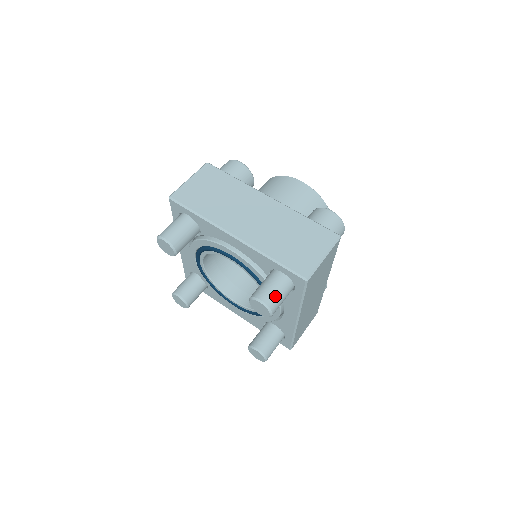
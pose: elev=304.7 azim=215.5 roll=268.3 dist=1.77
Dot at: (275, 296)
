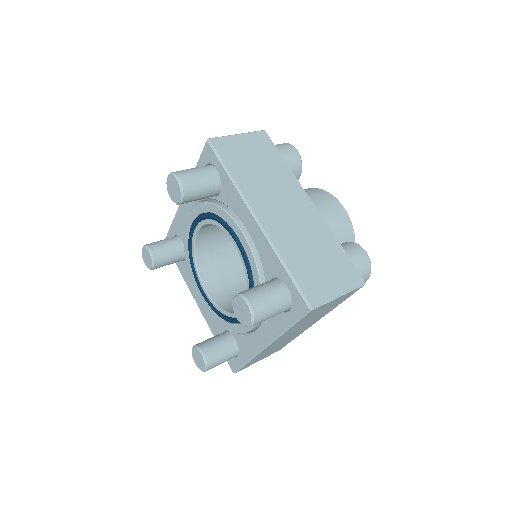
Dot at: (267, 307)
